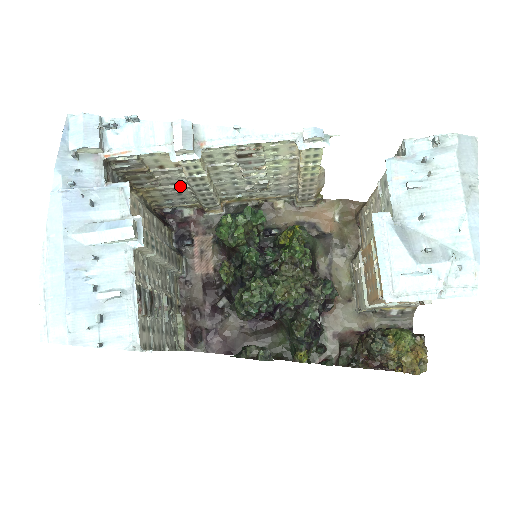
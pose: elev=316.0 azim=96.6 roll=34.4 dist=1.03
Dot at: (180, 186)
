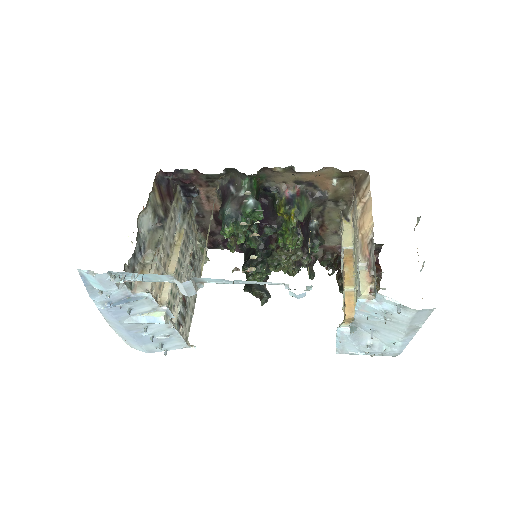
Dot at: occluded
